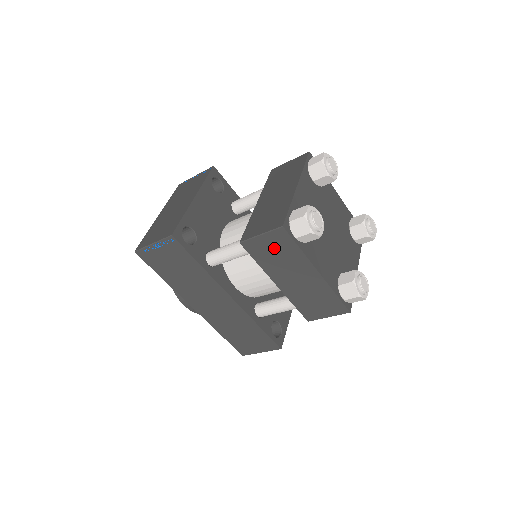
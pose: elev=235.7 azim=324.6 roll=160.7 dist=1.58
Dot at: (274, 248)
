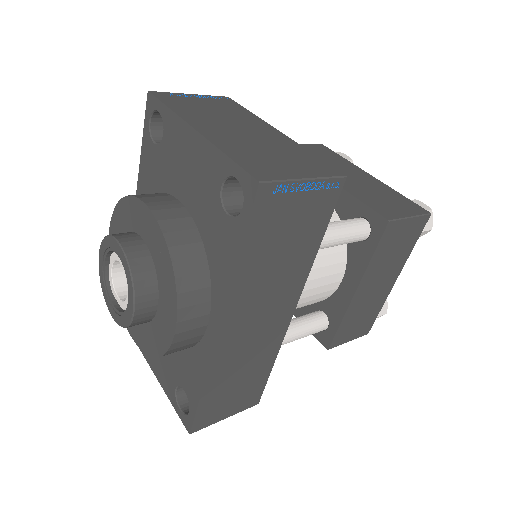
Dot at: (402, 239)
